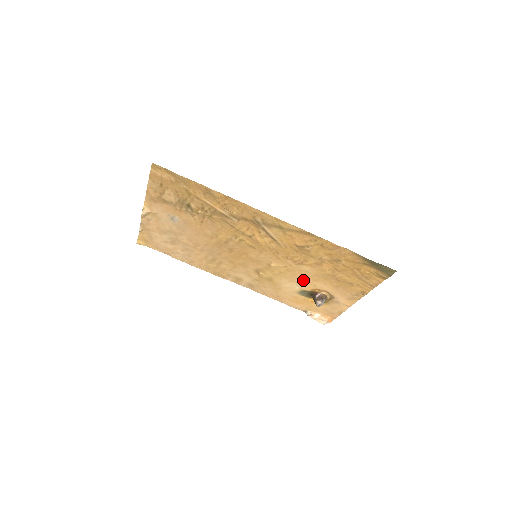
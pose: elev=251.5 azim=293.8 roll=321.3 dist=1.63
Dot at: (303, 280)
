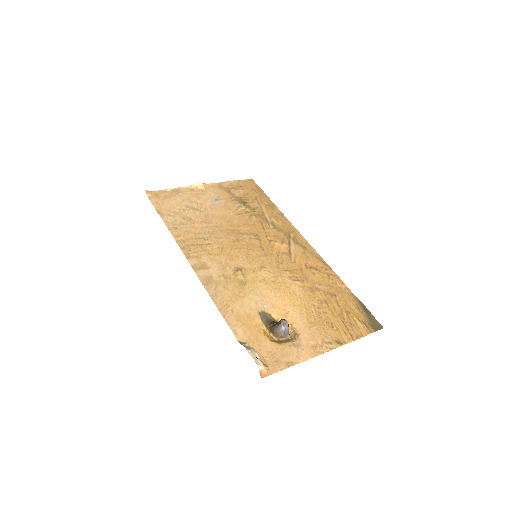
Dot at: (280, 300)
